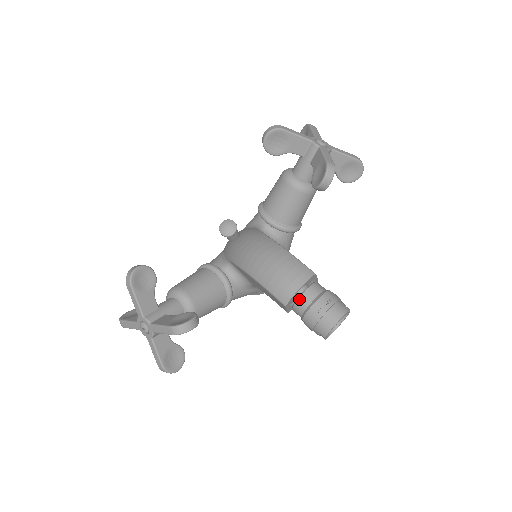
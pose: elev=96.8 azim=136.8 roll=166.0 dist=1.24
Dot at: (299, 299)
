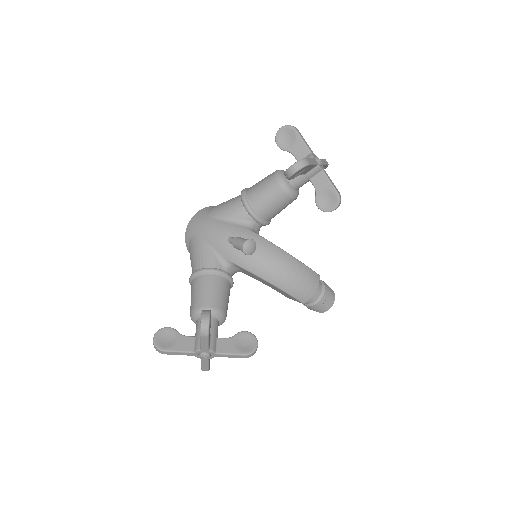
Dot at: (312, 297)
